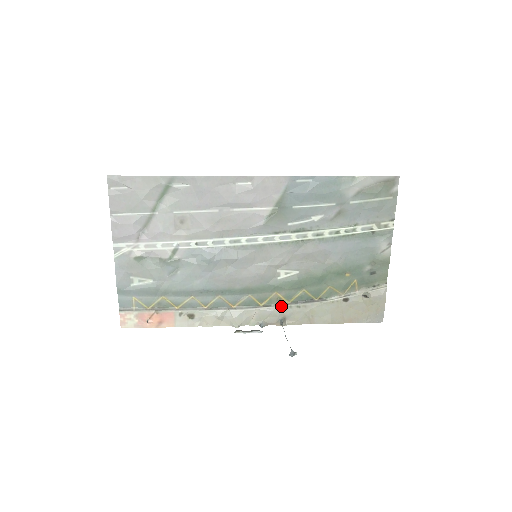
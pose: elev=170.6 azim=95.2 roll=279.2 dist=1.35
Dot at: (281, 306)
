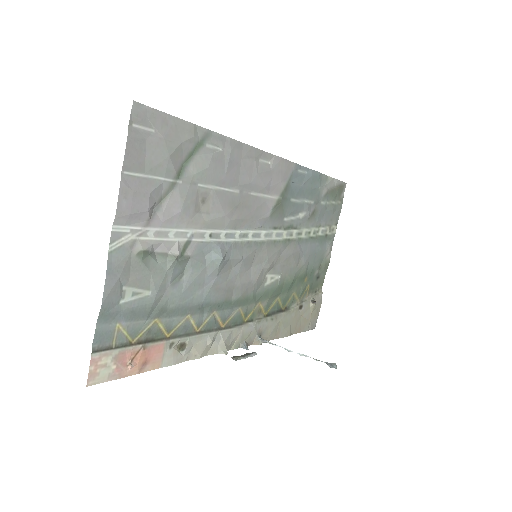
Dot at: (260, 320)
